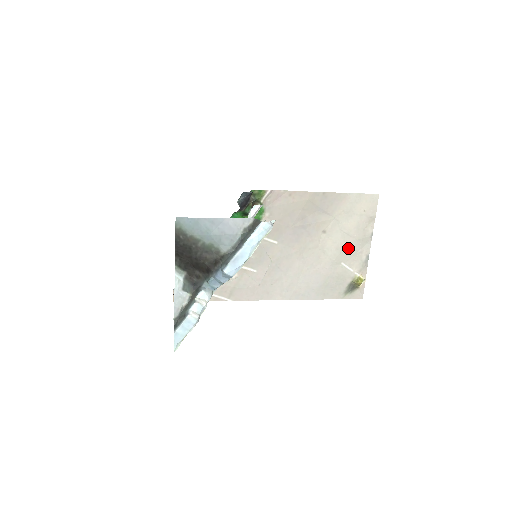
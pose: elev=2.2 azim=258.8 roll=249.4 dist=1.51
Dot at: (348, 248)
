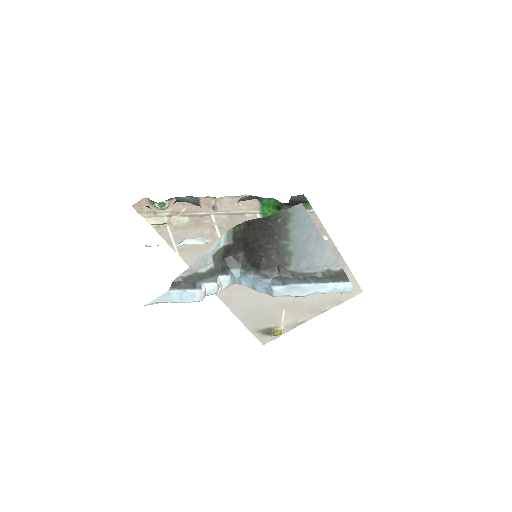
Dot at: (301, 305)
